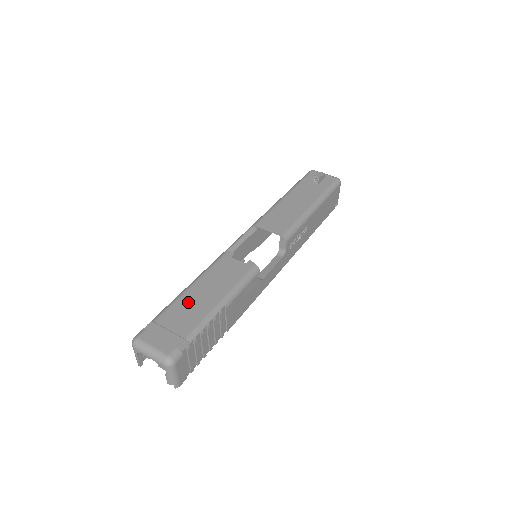
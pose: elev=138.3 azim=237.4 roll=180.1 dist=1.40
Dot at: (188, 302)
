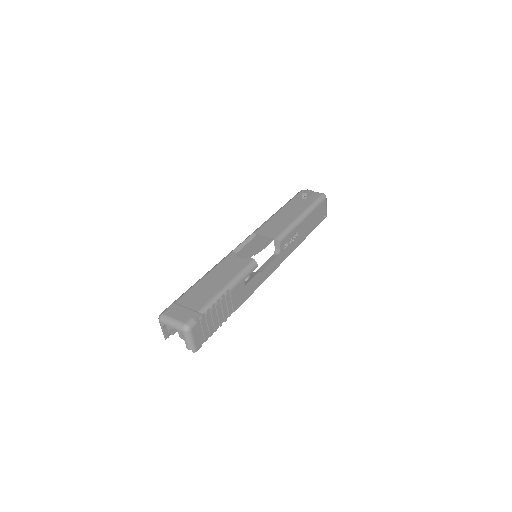
Dot at: (201, 288)
